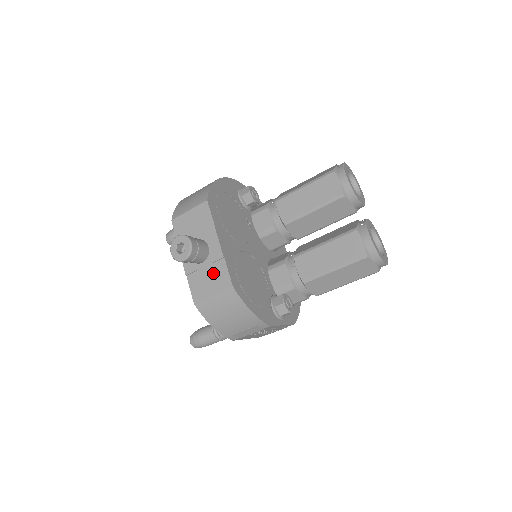
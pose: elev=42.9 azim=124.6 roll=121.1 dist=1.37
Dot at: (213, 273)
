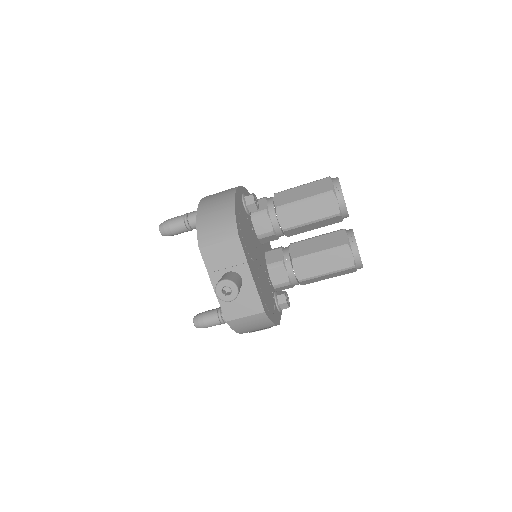
Dot at: (245, 300)
